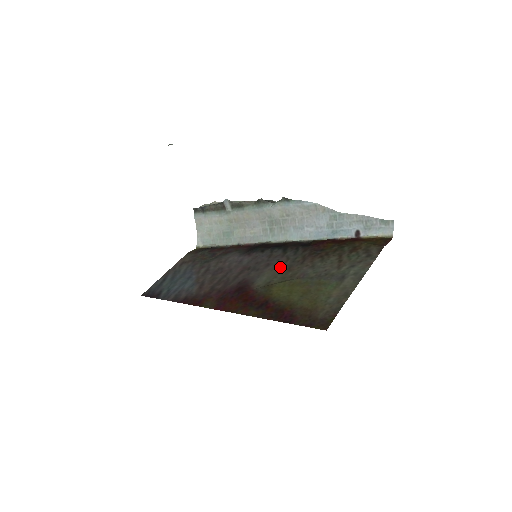
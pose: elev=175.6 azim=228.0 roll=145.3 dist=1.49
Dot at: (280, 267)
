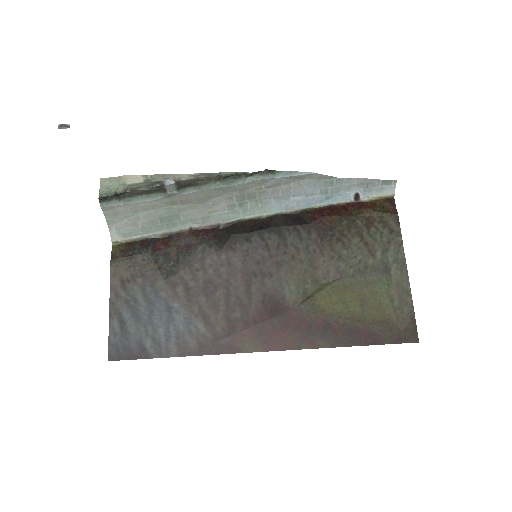
Dot at: (298, 265)
